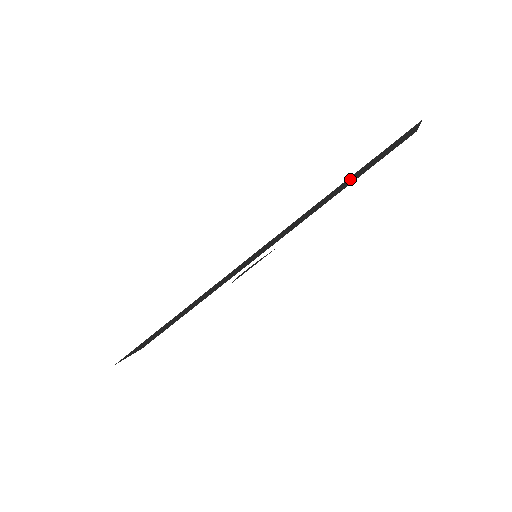
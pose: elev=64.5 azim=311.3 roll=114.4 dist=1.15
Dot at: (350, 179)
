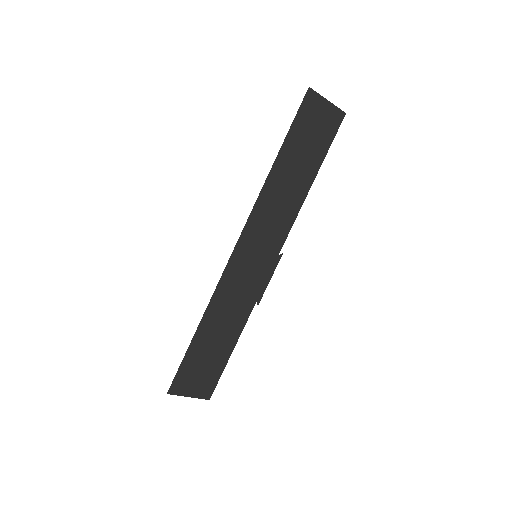
Dot at: (292, 158)
